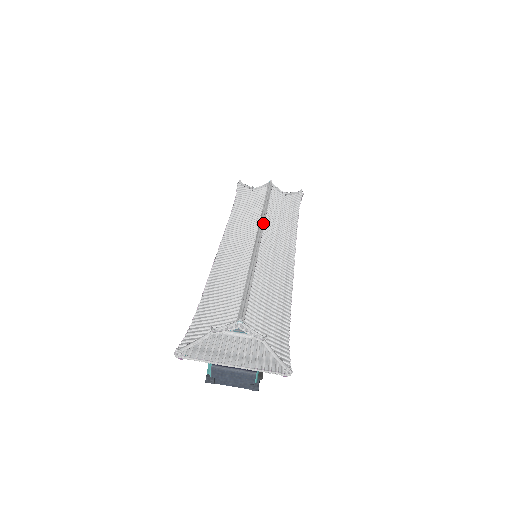
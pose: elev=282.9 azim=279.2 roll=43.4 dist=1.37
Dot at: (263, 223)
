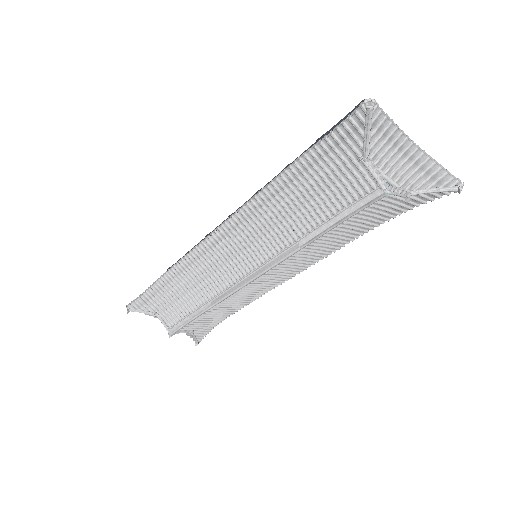
Dot at: (276, 265)
